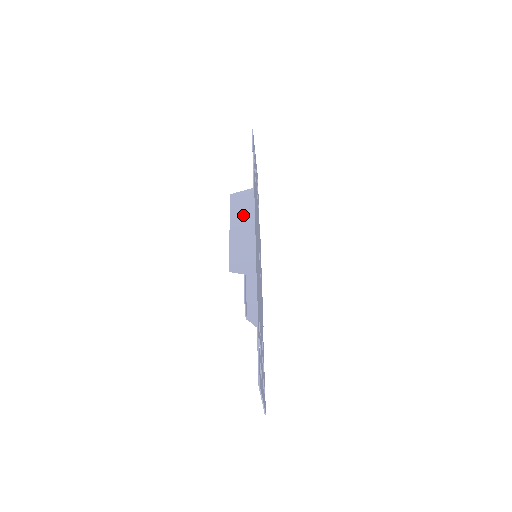
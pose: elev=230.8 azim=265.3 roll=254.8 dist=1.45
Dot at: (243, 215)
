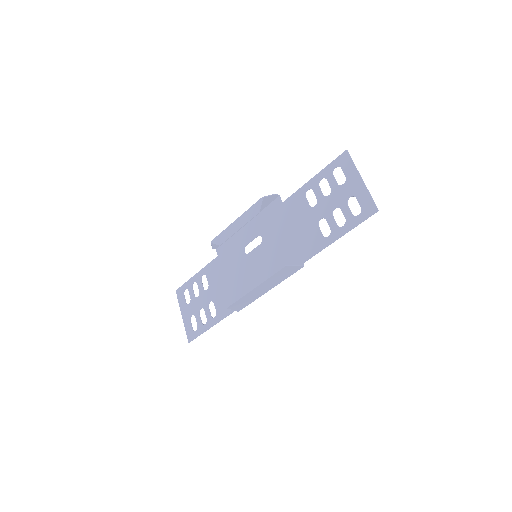
Dot at: (274, 282)
